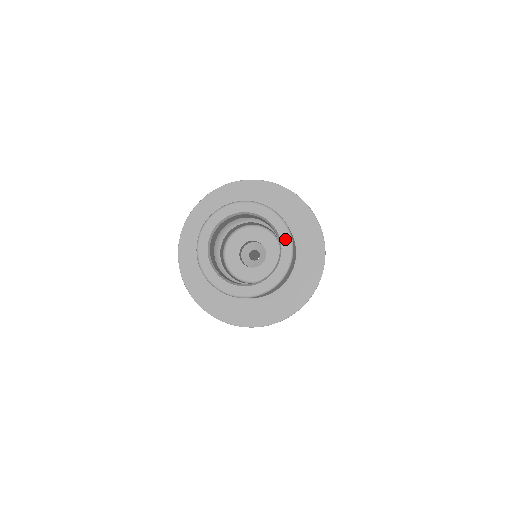
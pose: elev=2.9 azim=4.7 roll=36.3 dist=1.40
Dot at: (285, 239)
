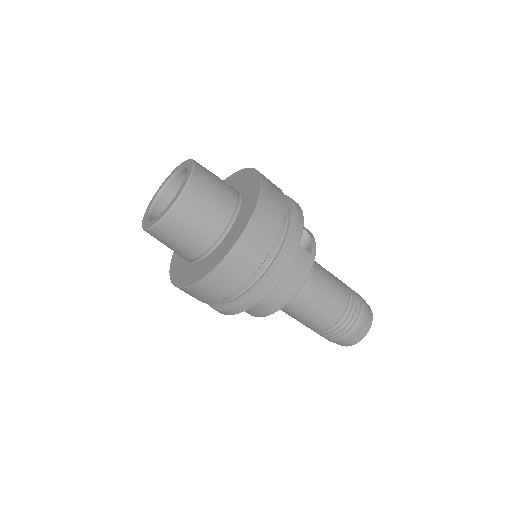
Dot at: (188, 175)
